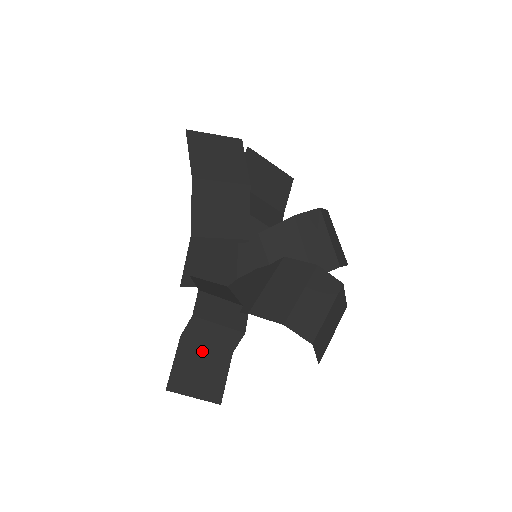
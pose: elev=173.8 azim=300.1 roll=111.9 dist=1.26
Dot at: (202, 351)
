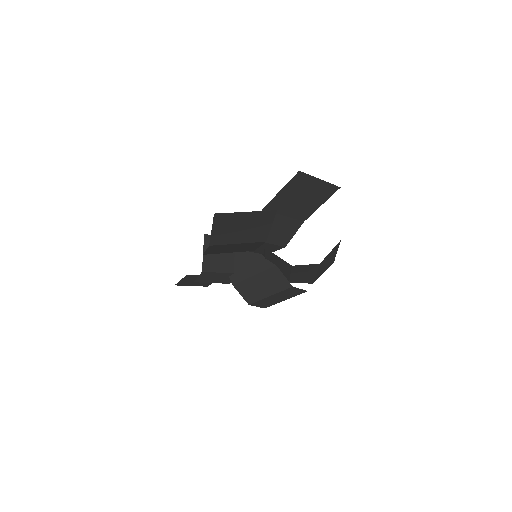
Dot at: occluded
